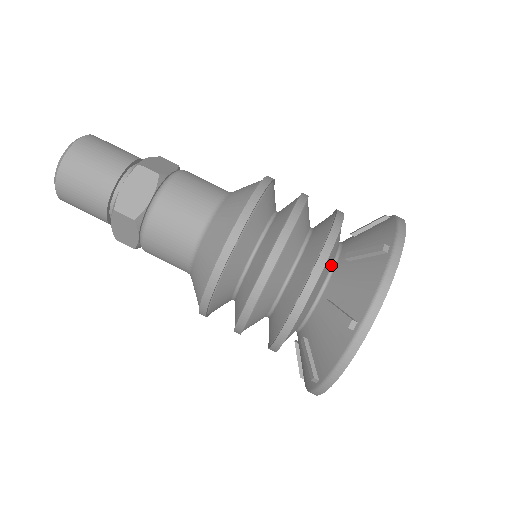
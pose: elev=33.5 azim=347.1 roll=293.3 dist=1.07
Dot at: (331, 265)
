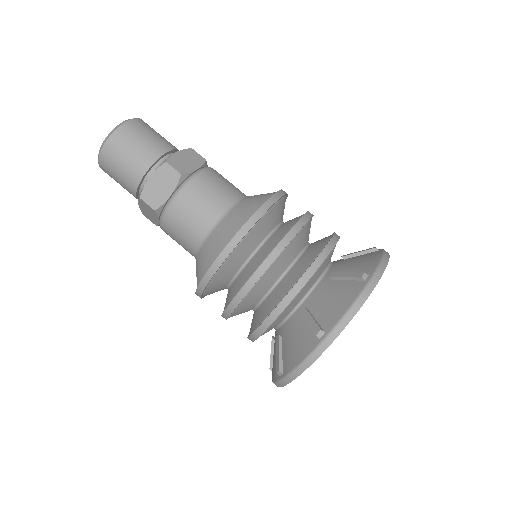
Dot at: (330, 260)
